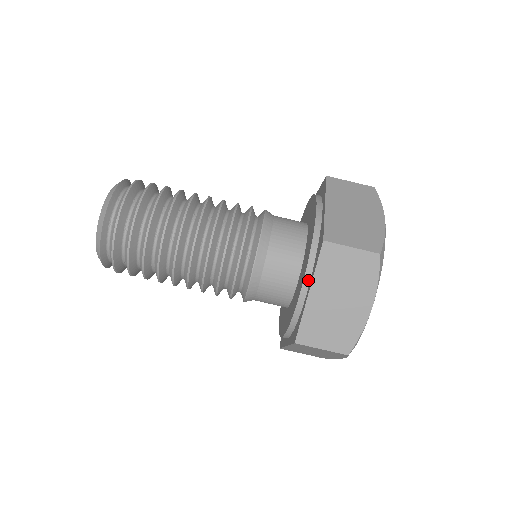
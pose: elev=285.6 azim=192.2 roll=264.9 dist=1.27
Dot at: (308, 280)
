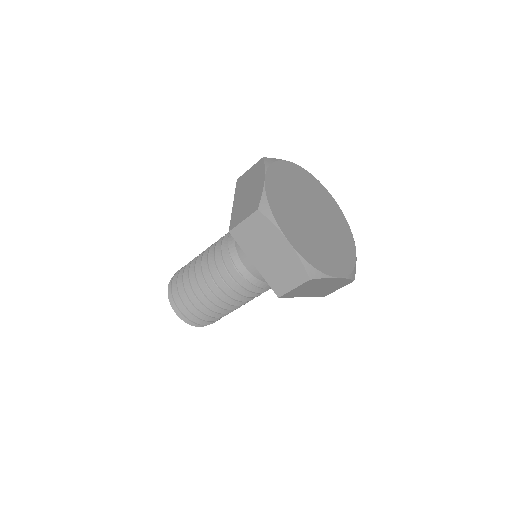
Dot at: occluded
